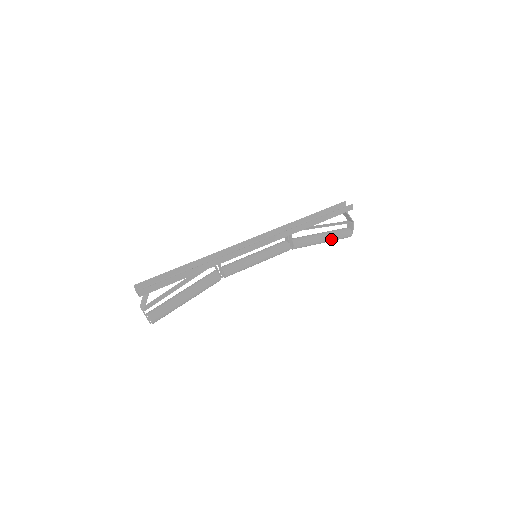
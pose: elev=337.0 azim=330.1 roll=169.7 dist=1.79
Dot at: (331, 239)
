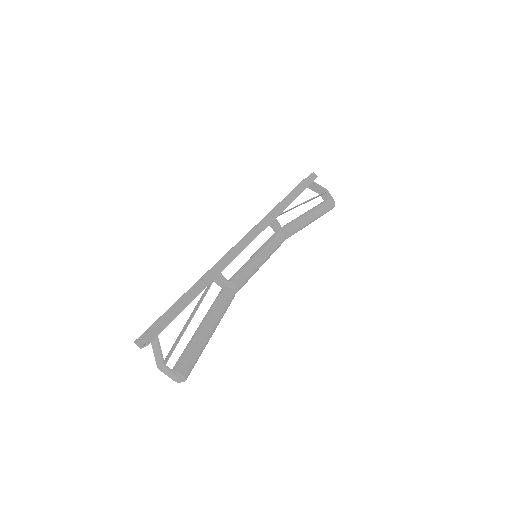
Dot at: (318, 213)
